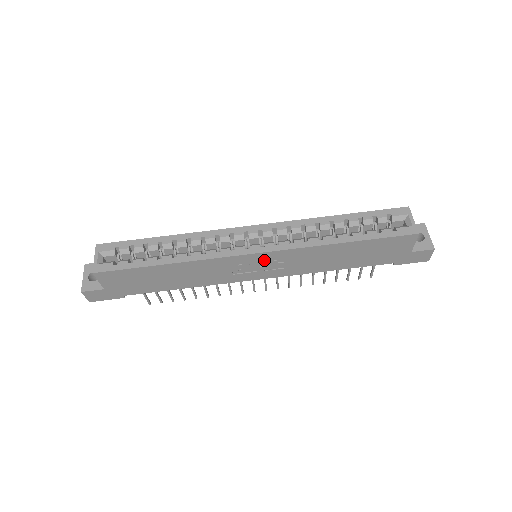
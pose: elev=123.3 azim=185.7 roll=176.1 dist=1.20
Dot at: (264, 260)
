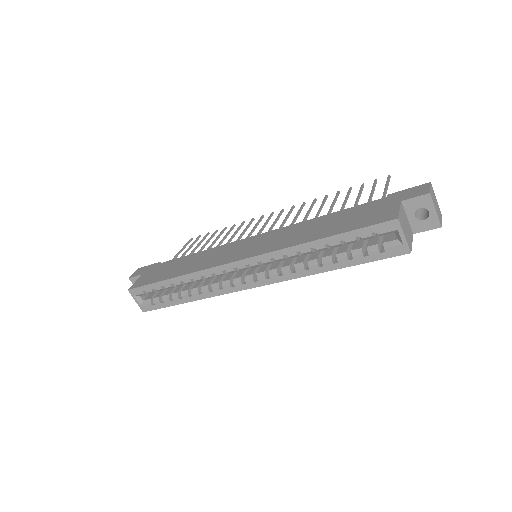
Dot at: occluded
